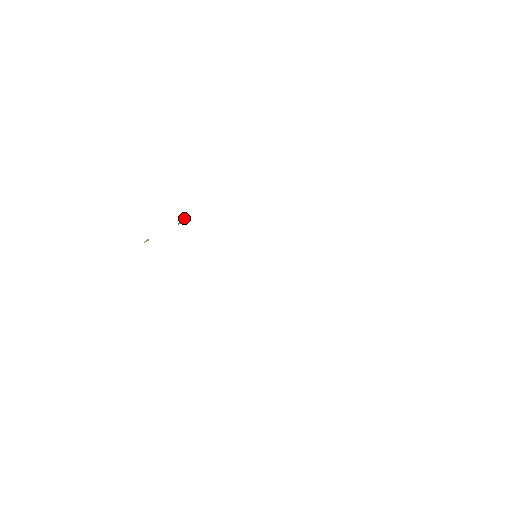
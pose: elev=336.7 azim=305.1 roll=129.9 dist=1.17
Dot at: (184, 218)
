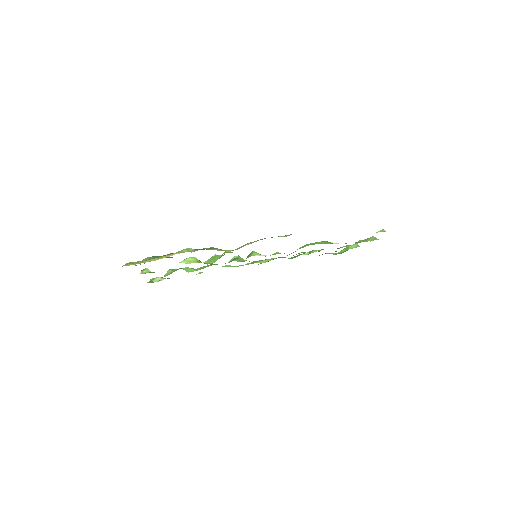
Dot at: occluded
